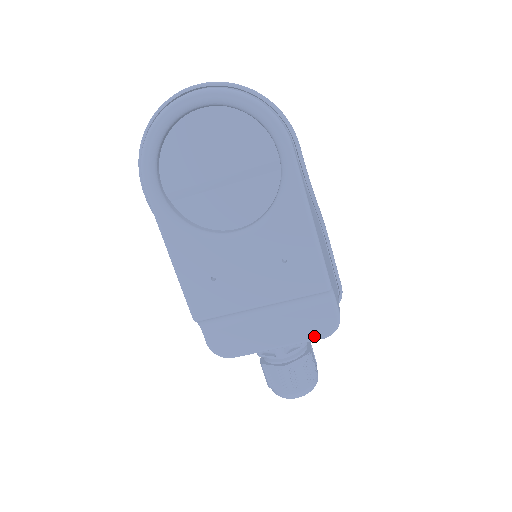
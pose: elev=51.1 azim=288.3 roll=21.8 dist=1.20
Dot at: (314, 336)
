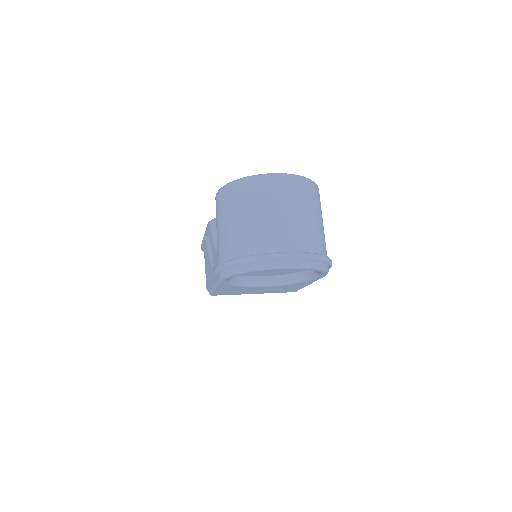
Dot at: occluded
